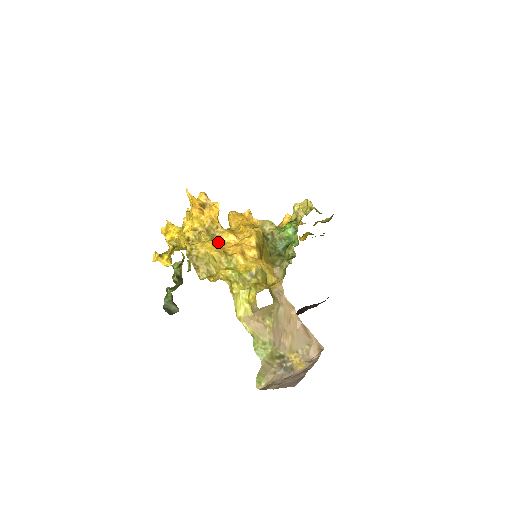
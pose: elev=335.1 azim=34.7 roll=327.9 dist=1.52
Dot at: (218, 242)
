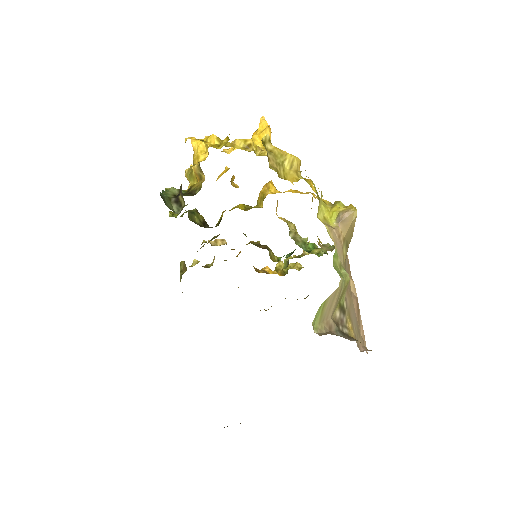
Dot at: occluded
